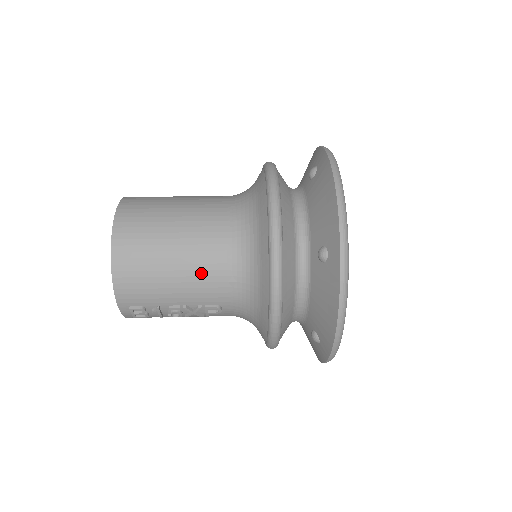
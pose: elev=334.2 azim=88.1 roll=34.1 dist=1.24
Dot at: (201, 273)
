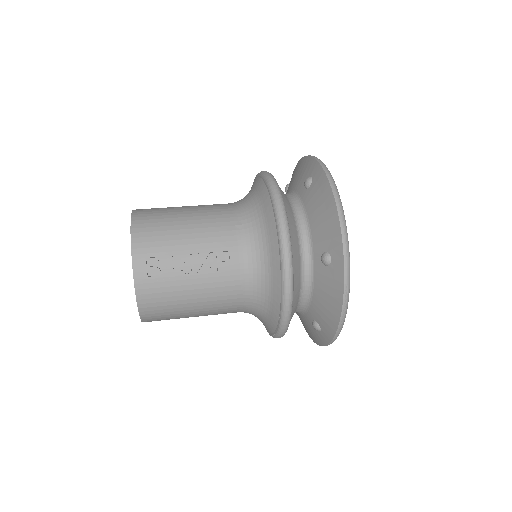
Dot at: (211, 221)
